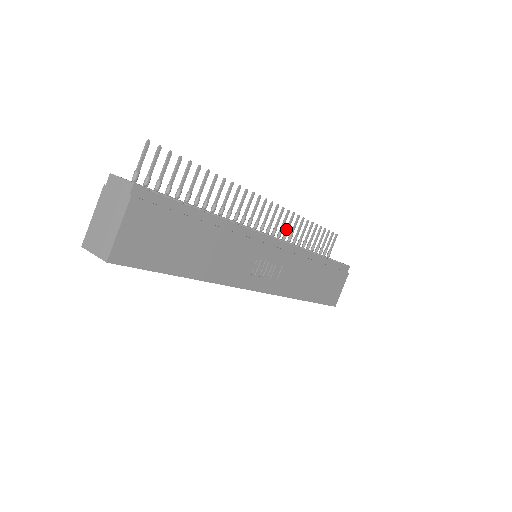
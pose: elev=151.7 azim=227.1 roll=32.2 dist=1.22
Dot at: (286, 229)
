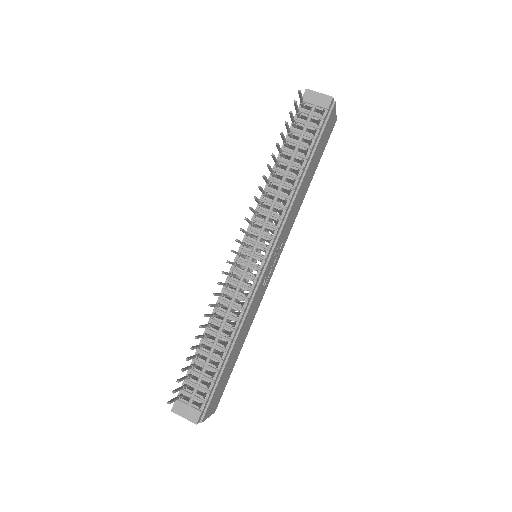
Dot at: occluded
